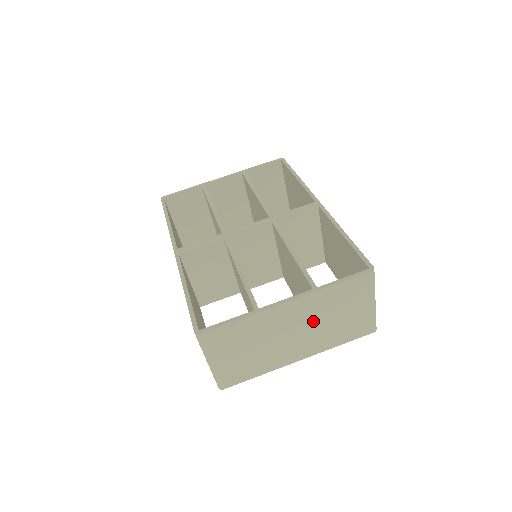
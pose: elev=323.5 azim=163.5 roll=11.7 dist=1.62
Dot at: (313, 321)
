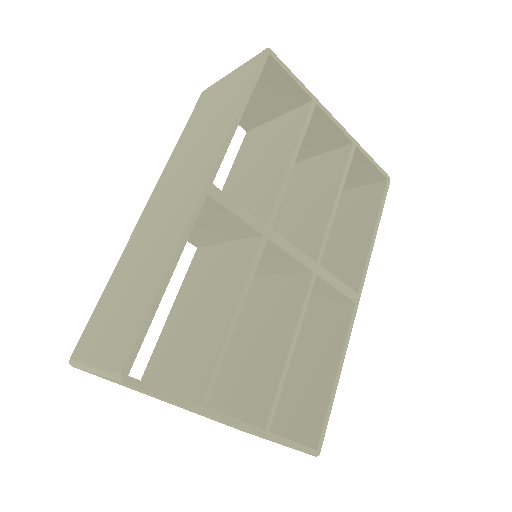
Dot at: occluded
